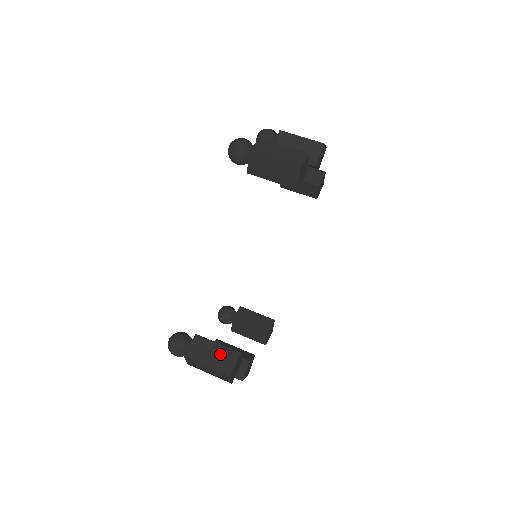
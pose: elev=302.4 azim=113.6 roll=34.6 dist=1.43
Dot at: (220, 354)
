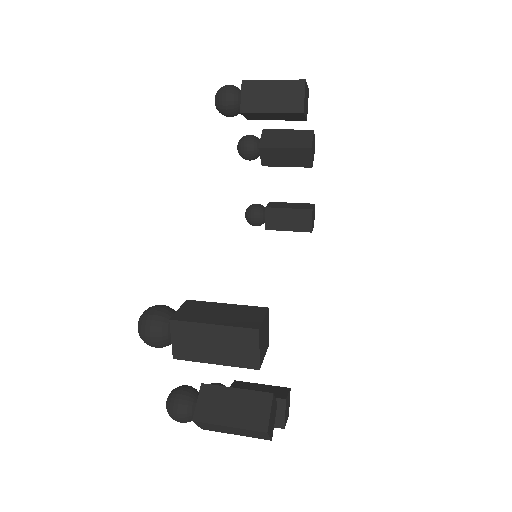
Dot at: (233, 311)
